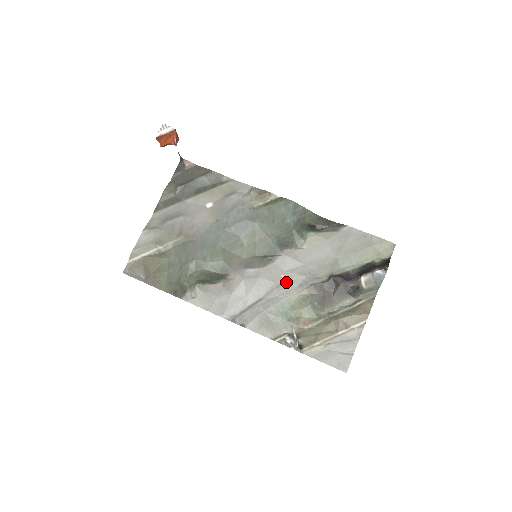
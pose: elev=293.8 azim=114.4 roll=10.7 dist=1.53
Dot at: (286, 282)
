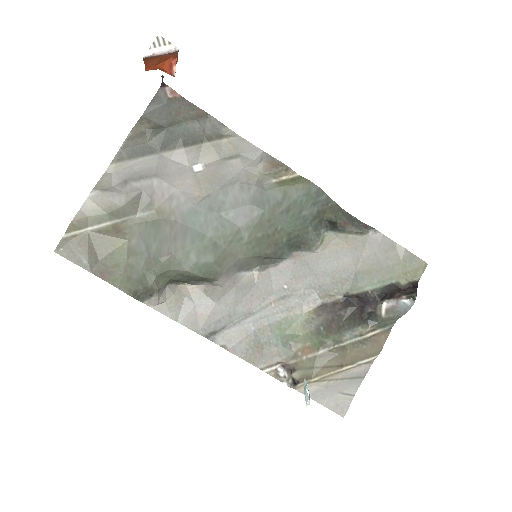
Dot at: (289, 295)
